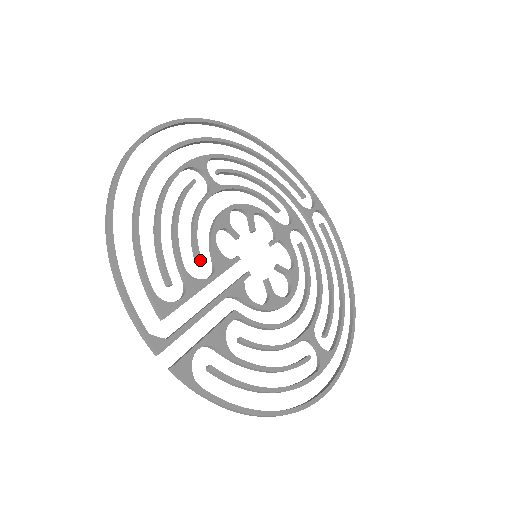
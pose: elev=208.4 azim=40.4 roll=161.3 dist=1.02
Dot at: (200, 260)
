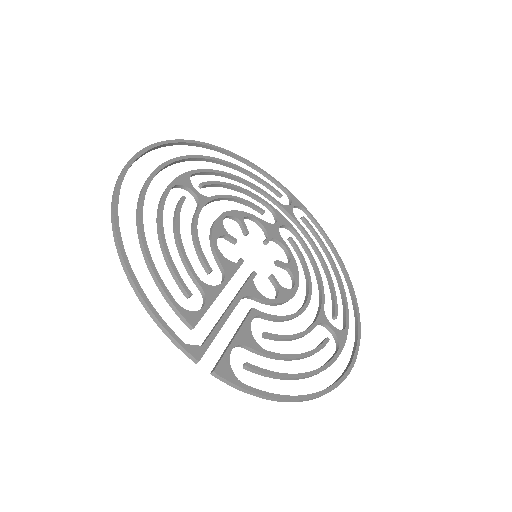
Dot at: (210, 268)
